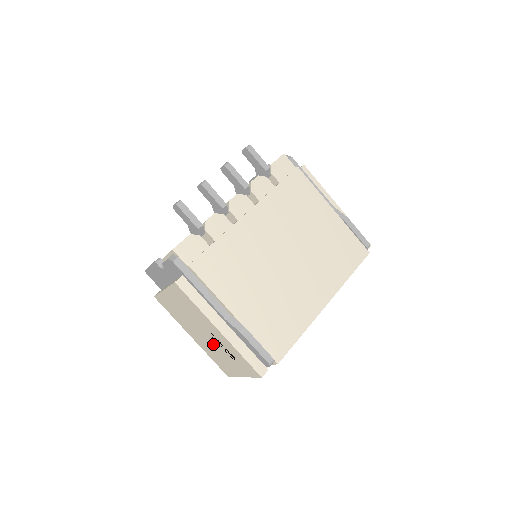
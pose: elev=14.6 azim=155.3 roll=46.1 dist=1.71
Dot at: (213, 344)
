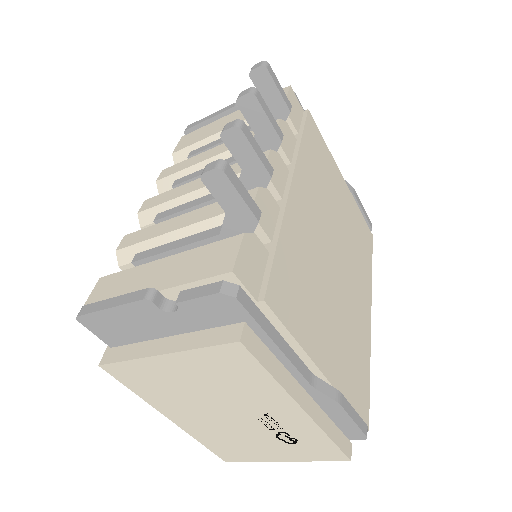
Dot at: (244, 427)
